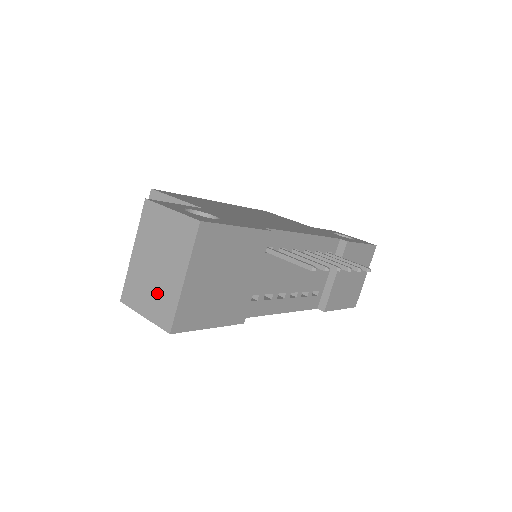
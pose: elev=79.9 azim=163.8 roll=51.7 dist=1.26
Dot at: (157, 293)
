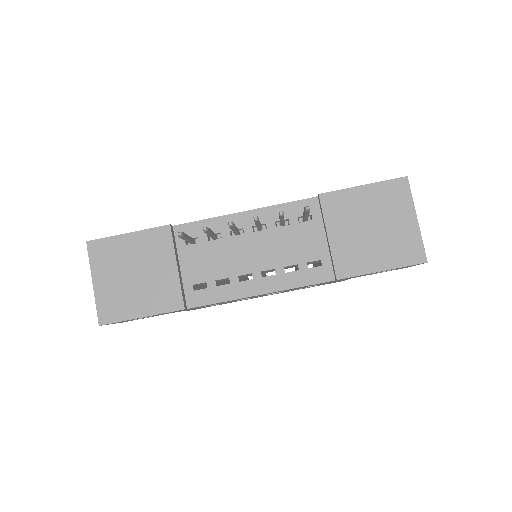
Dot at: occluded
